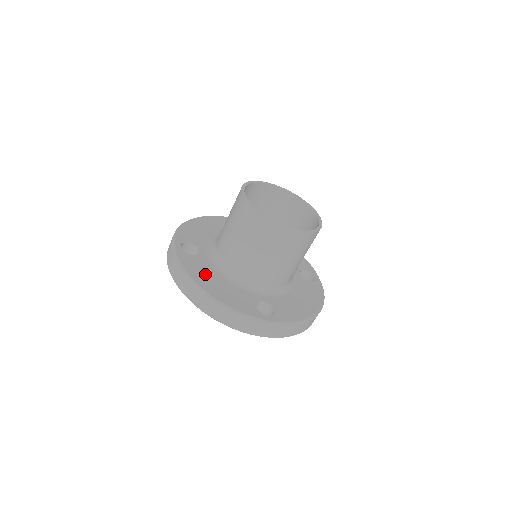
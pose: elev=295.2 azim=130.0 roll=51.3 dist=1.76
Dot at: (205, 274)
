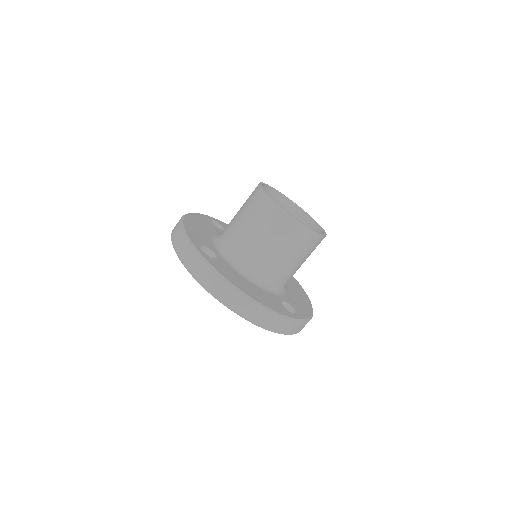
Dot at: (237, 279)
